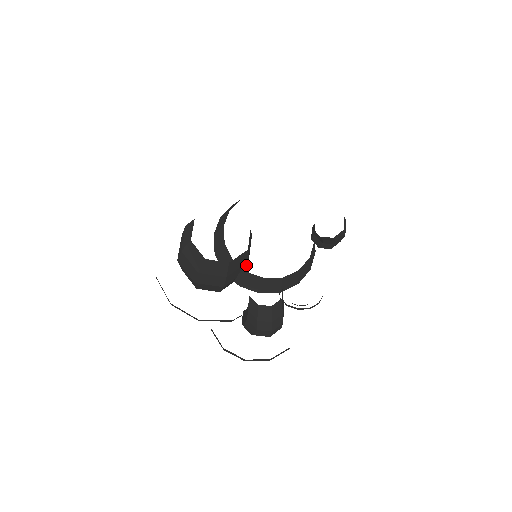
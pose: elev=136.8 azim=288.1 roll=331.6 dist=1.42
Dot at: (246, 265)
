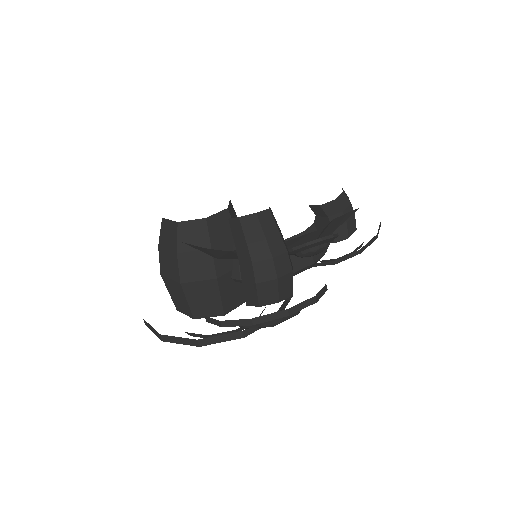
Dot at: occluded
